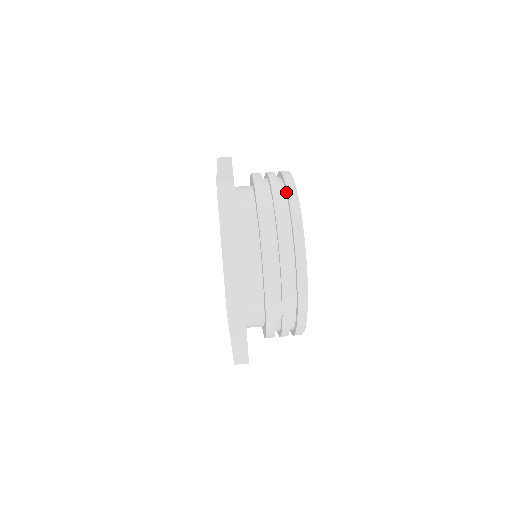
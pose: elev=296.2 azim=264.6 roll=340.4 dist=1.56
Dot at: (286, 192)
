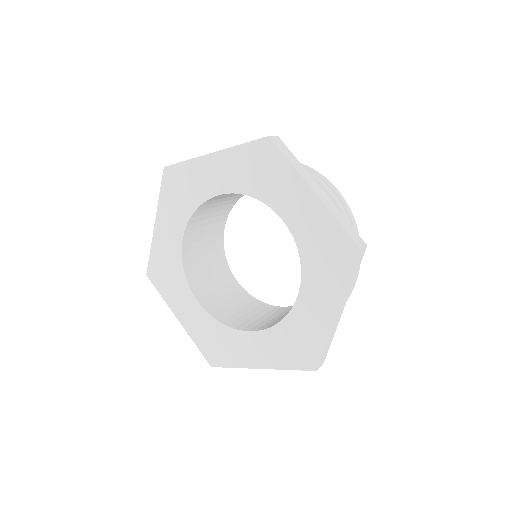
Dot at: occluded
